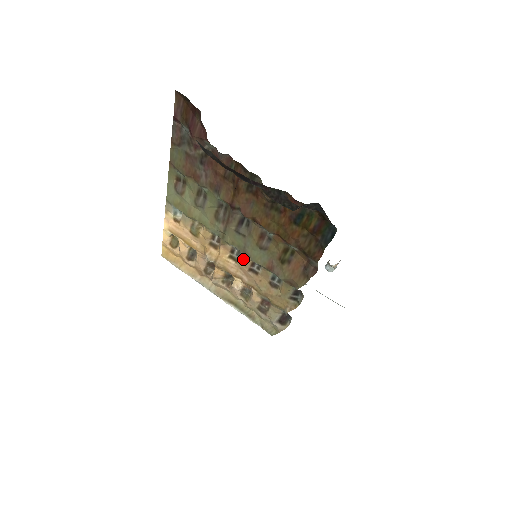
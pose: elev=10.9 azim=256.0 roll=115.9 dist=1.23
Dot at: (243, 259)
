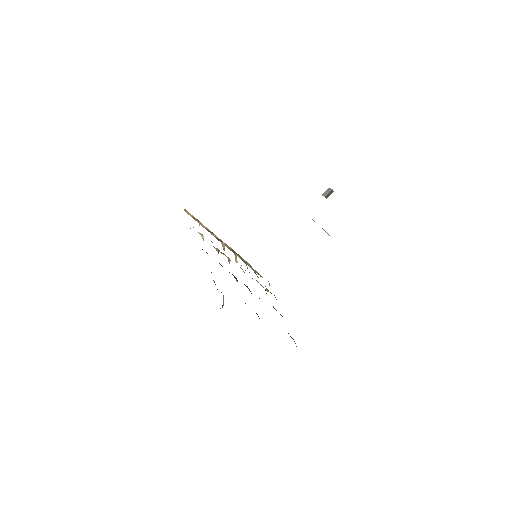
Dot at: (244, 272)
